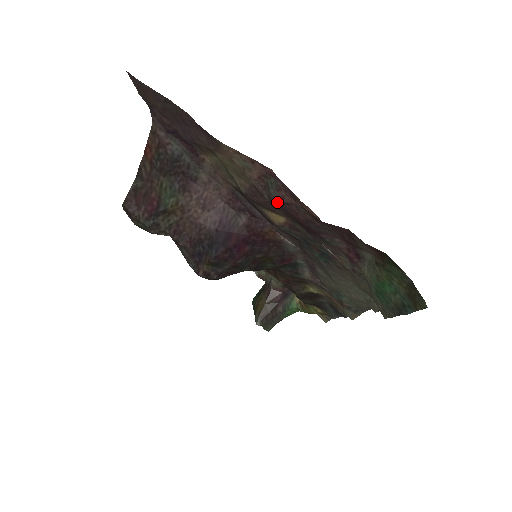
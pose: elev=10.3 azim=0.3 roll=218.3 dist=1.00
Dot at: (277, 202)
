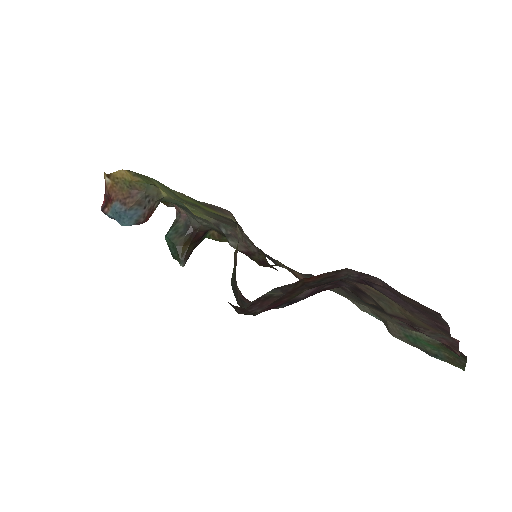
Dot at: (428, 336)
